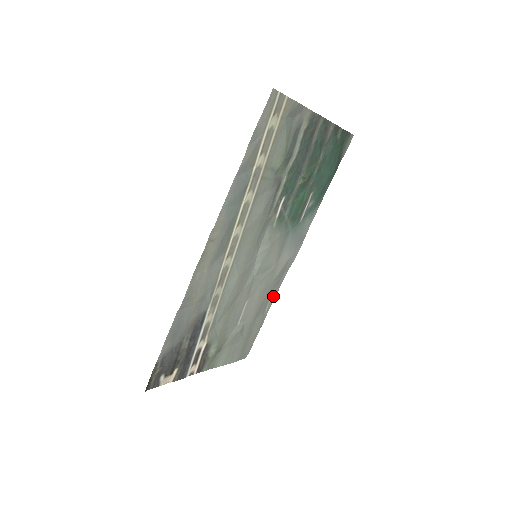
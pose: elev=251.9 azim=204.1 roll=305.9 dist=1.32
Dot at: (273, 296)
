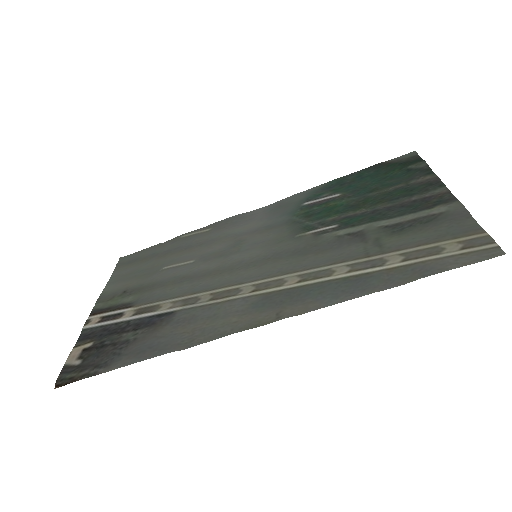
Dot at: (201, 229)
